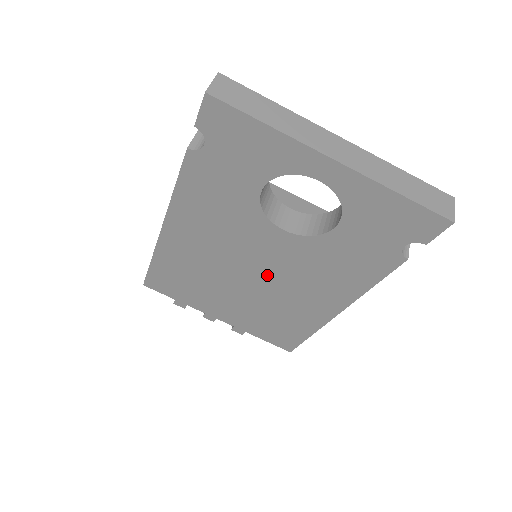
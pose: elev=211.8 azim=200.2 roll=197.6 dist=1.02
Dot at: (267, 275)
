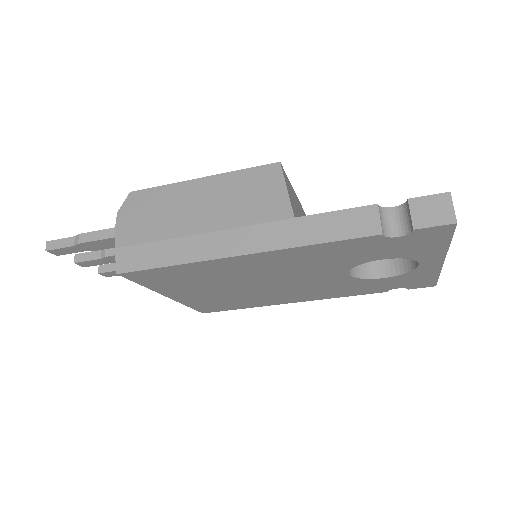
Dot at: (283, 286)
